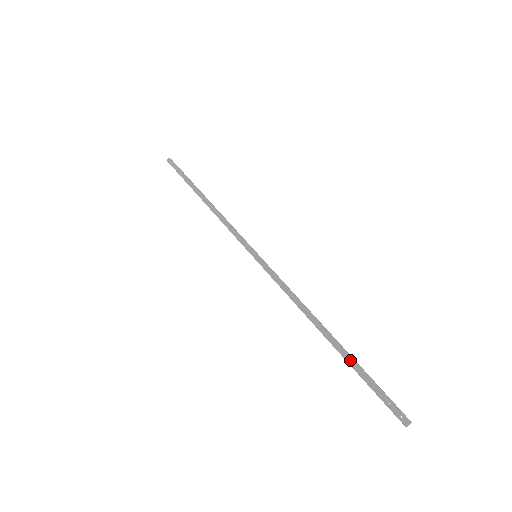
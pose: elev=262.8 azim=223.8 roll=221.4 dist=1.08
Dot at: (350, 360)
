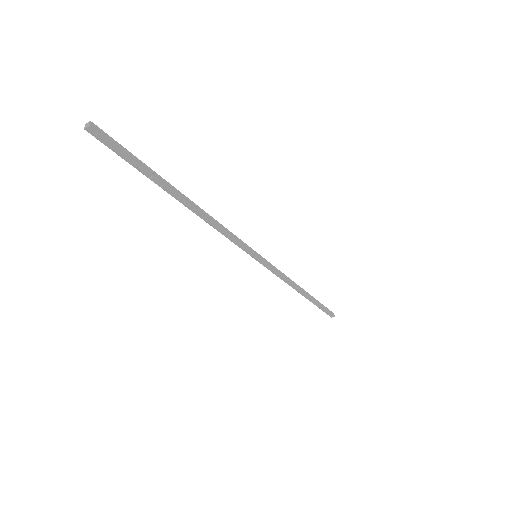
Dot at: (314, 303)
